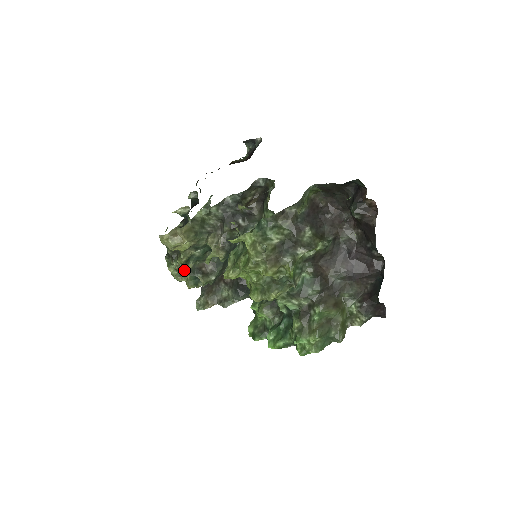
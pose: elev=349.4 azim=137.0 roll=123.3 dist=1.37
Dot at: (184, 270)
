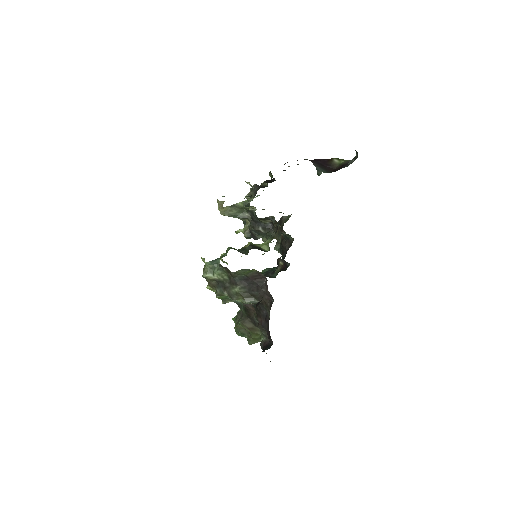
Dot at: occluded
